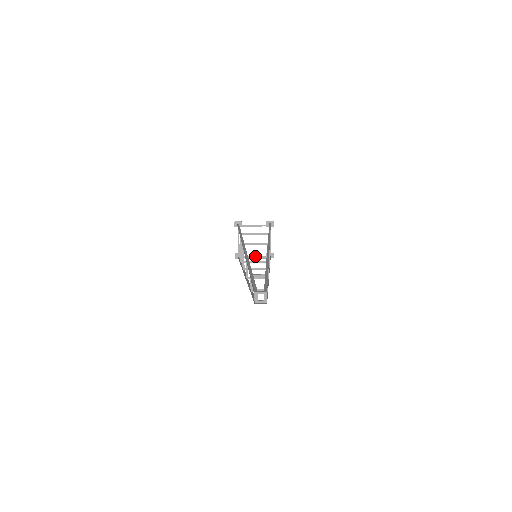
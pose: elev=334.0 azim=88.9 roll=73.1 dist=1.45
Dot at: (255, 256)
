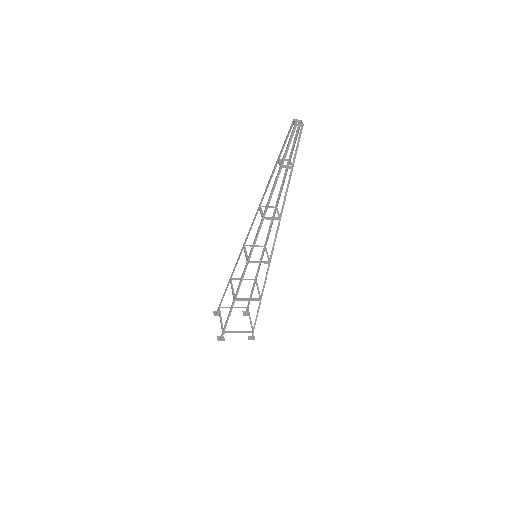
Dot at: occluded
